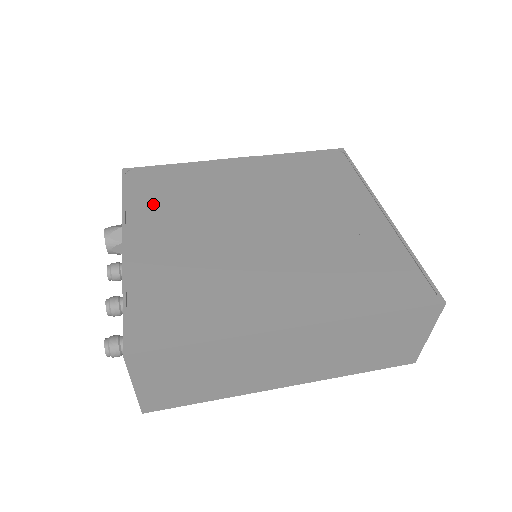
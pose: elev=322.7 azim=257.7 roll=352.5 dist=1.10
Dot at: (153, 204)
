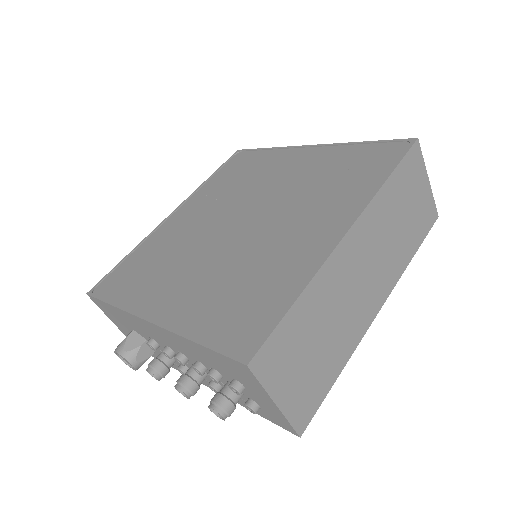
Dot at: (141, 285)
